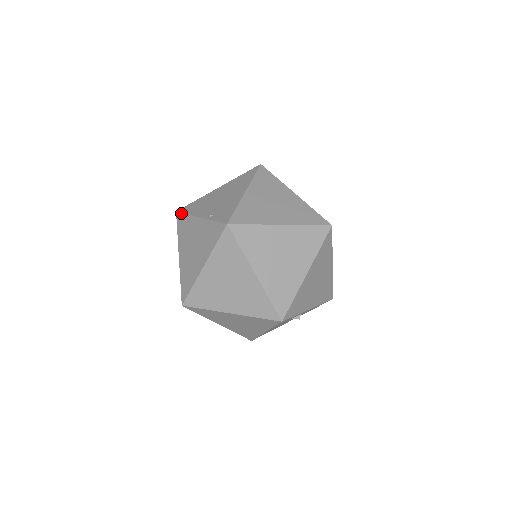
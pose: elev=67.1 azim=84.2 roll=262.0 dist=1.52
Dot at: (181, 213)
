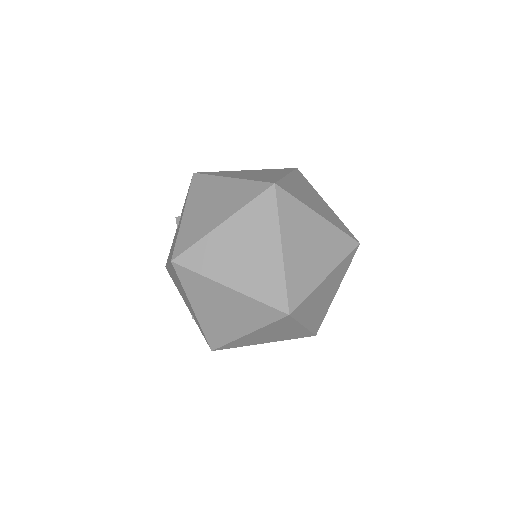
Dot at: occluded
